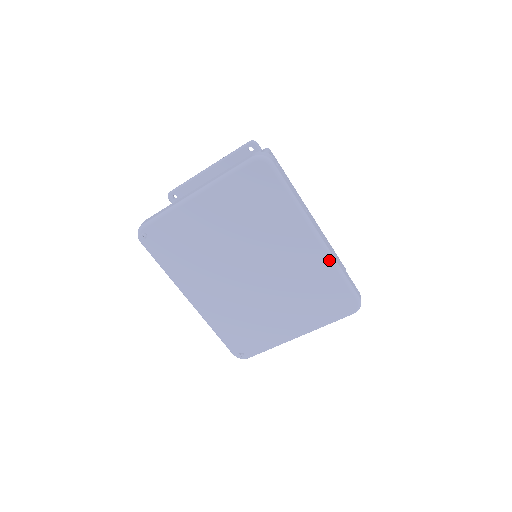
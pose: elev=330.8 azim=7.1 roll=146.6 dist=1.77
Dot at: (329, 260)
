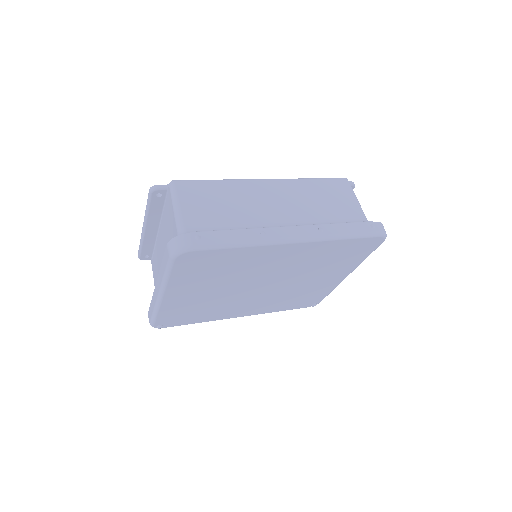
Dot at: (323, 242)
